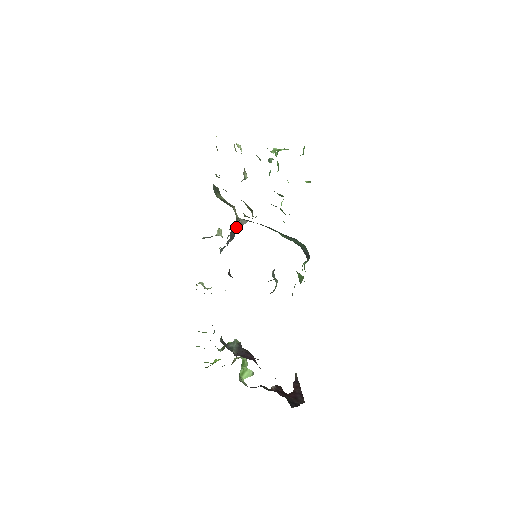
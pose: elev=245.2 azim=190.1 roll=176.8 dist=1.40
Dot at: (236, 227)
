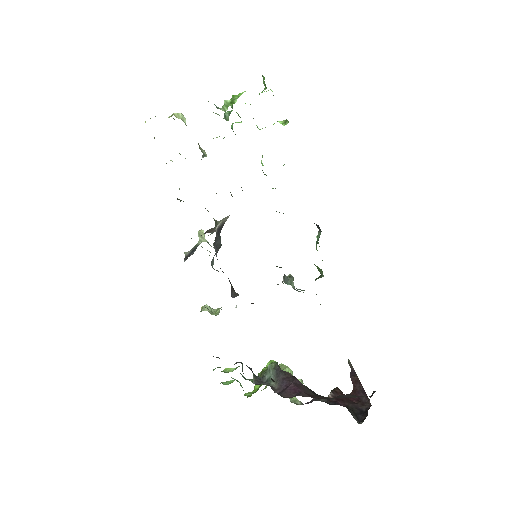
Dot at: (218, 231)
